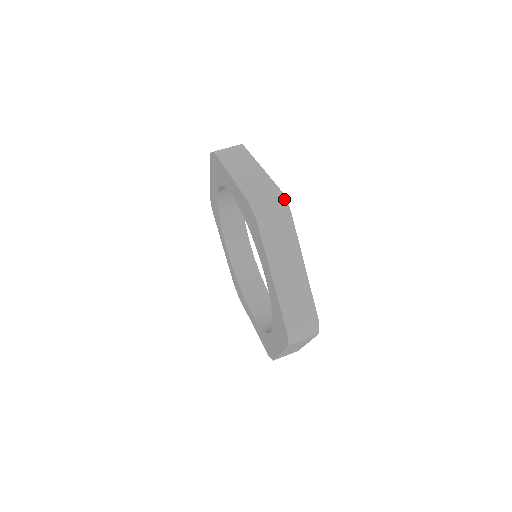
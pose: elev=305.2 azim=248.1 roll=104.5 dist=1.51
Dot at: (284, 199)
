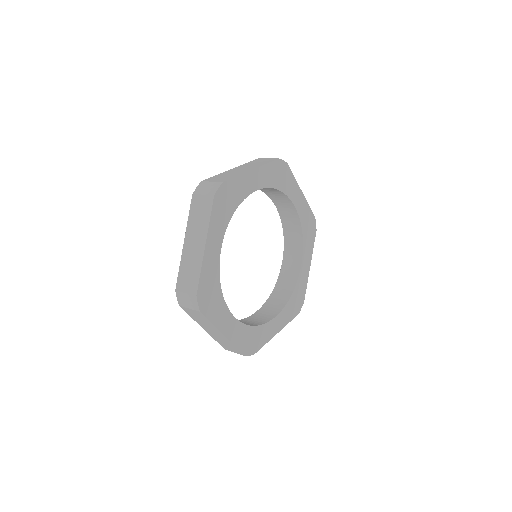
Dot at: (219, 186)
